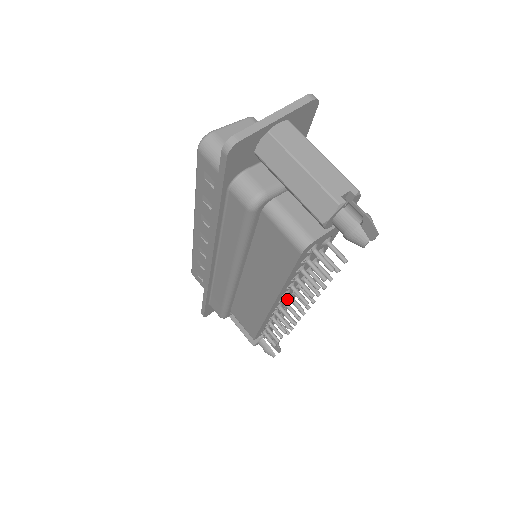
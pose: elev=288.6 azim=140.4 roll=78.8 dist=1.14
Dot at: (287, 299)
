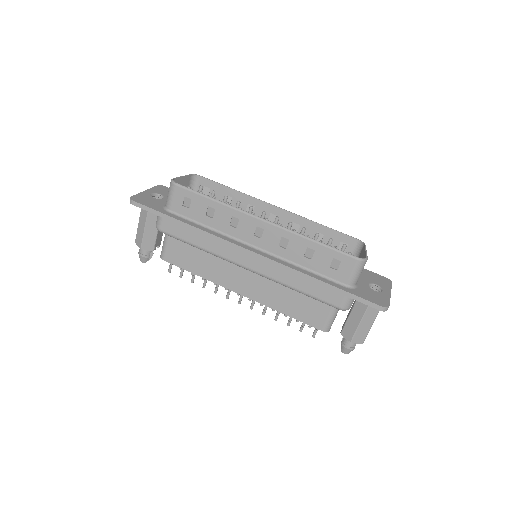
Dot at: occluded
